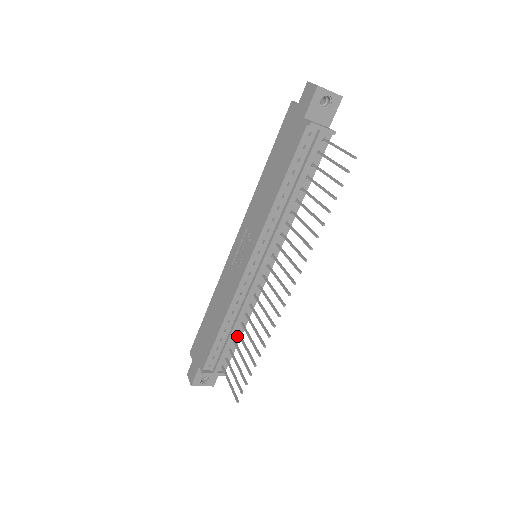
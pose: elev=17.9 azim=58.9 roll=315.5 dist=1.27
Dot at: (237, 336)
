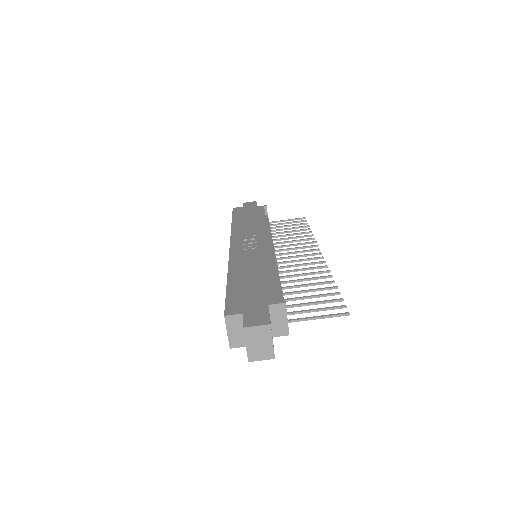
Dot at: occluded
